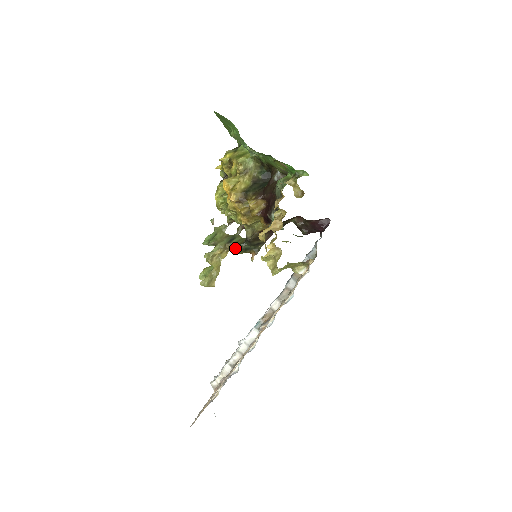
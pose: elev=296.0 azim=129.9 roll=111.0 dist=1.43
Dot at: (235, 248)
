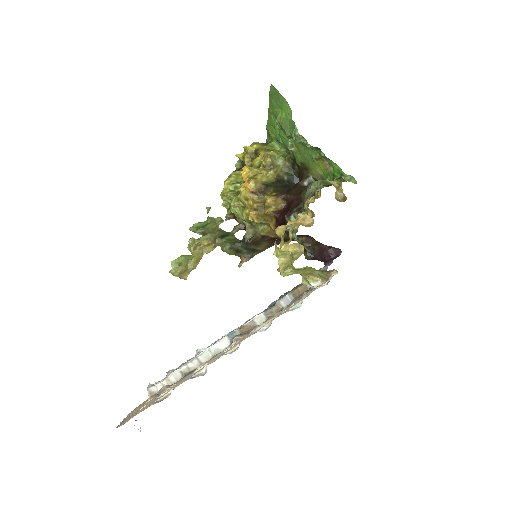
Dot at: (227, 244)
